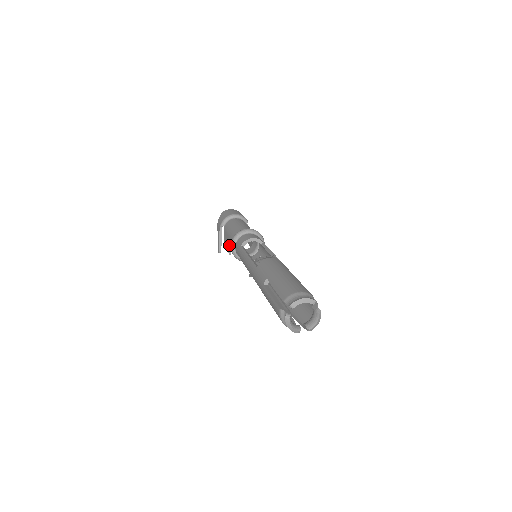
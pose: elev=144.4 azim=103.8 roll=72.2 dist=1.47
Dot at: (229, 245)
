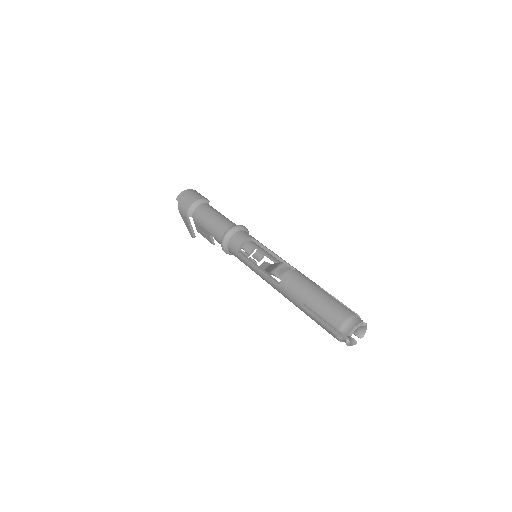
Dot at: (211, 239)
